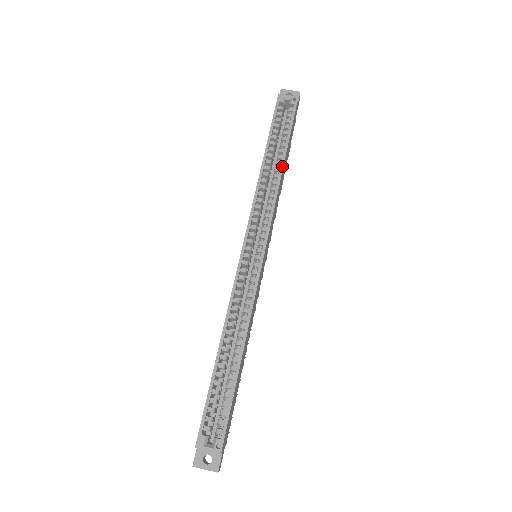
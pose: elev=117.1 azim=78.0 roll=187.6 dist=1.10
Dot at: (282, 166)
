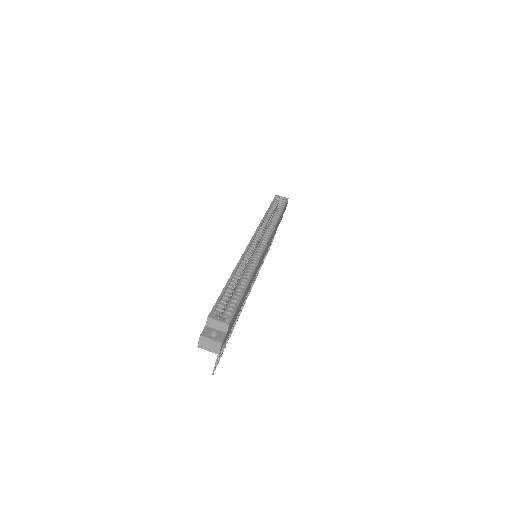
Dot at: (278, 218)
